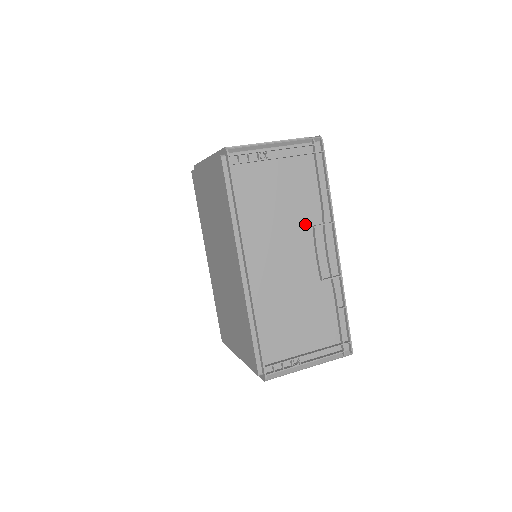
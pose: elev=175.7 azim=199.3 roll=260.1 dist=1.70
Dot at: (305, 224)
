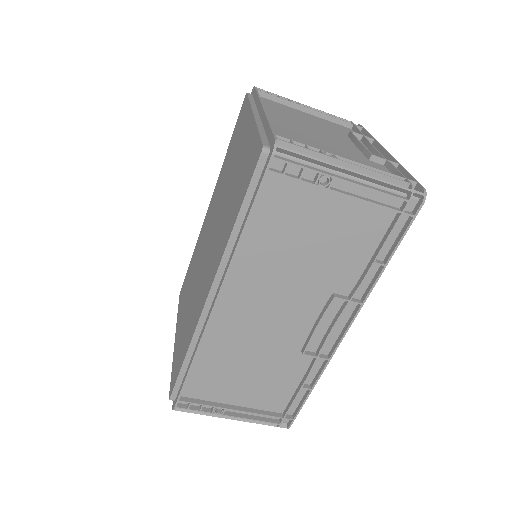
Dot at: (325, 287)
